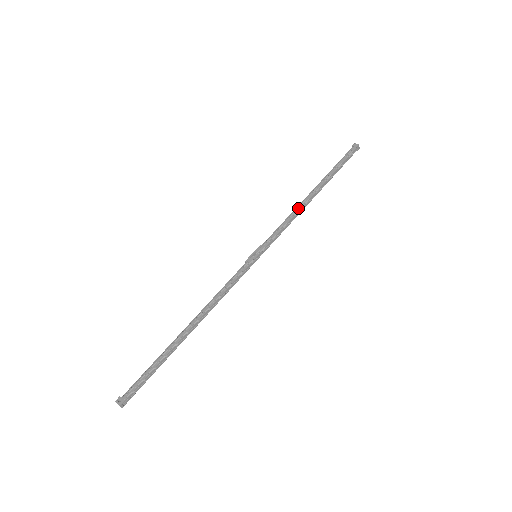
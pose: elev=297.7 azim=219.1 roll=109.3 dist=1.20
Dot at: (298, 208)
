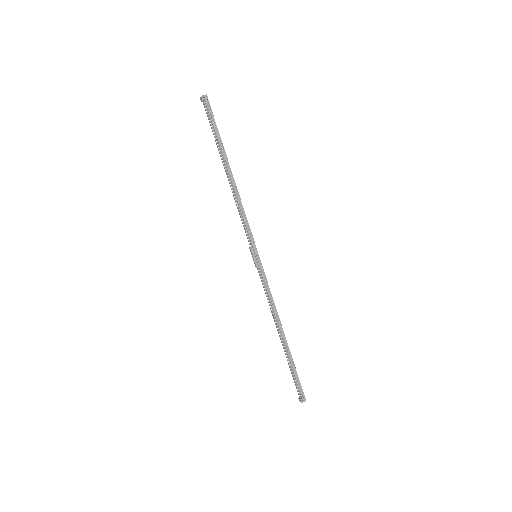
Dot at: (237, 196)
